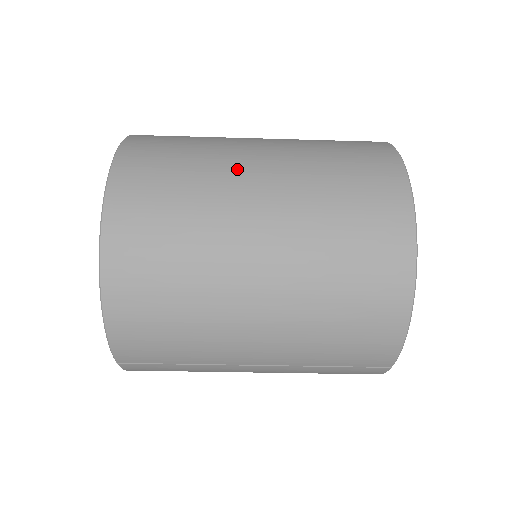
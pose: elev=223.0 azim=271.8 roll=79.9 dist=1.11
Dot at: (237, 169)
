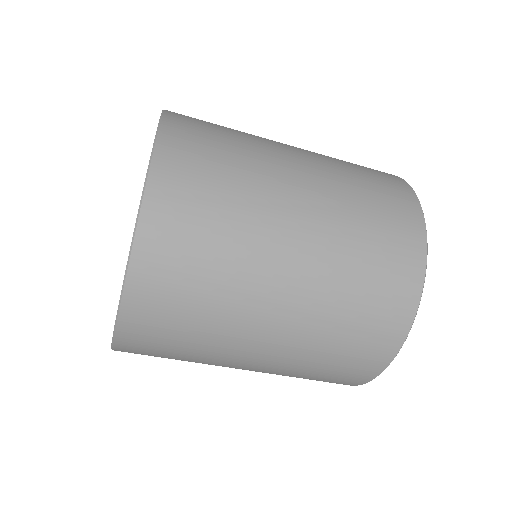
Dot at: (270, 250)
